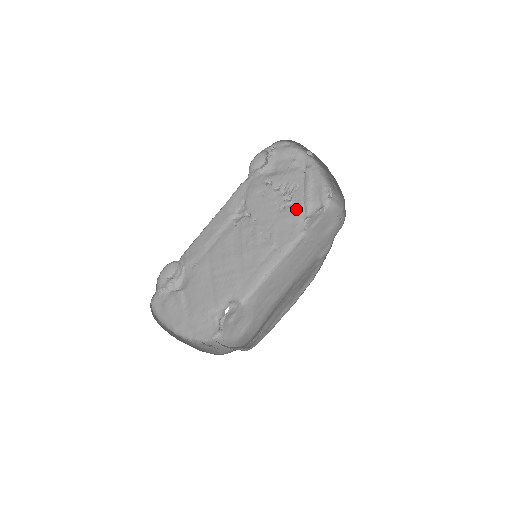
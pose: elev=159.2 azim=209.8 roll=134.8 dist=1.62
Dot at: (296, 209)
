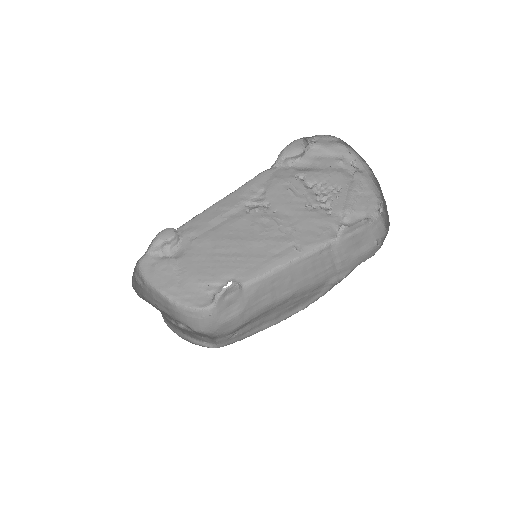
Dot at: (330, 213)
